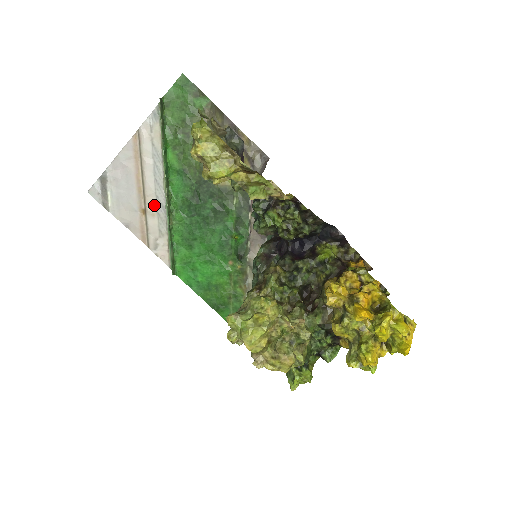
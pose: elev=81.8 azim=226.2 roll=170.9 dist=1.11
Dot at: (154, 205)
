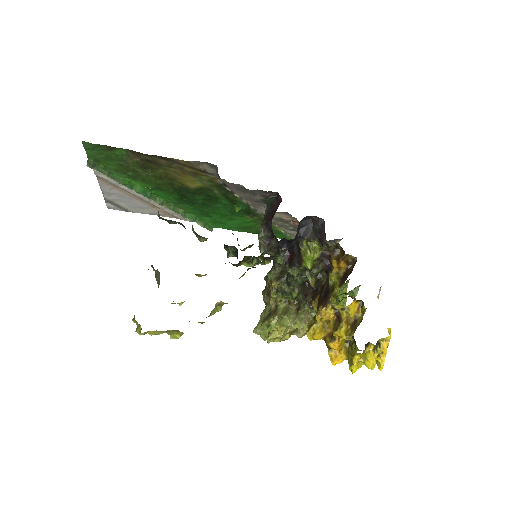
Dot at: occluded
